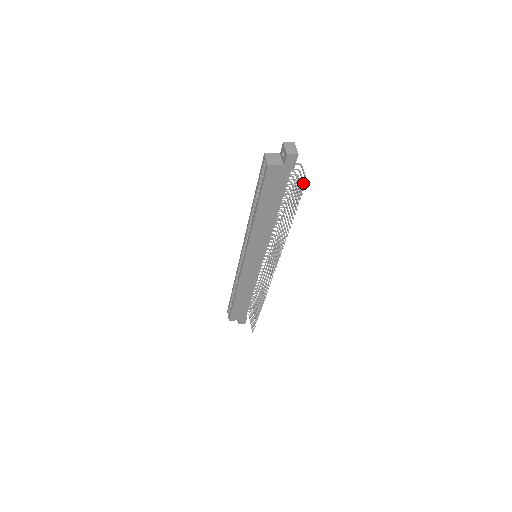
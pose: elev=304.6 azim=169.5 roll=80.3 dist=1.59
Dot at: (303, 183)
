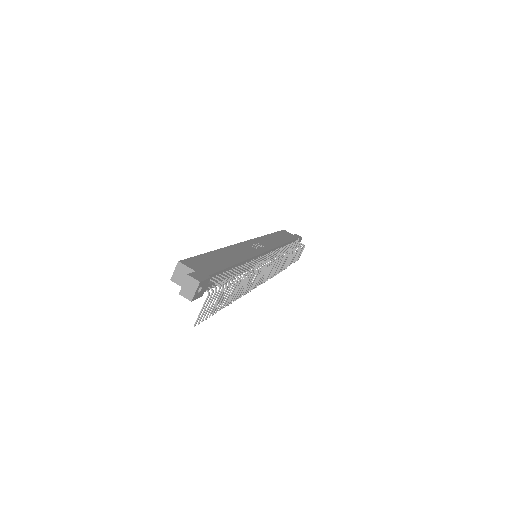
Dot at: occluded
